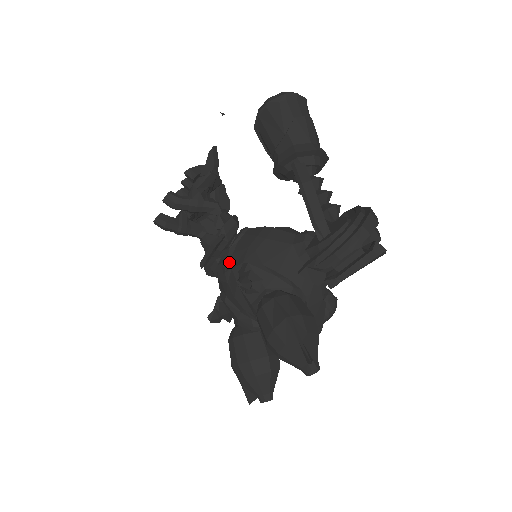
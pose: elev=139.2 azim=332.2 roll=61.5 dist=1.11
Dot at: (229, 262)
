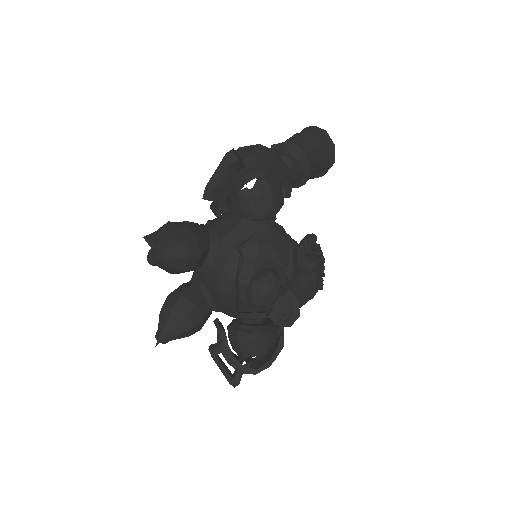
Dot at: occluded
